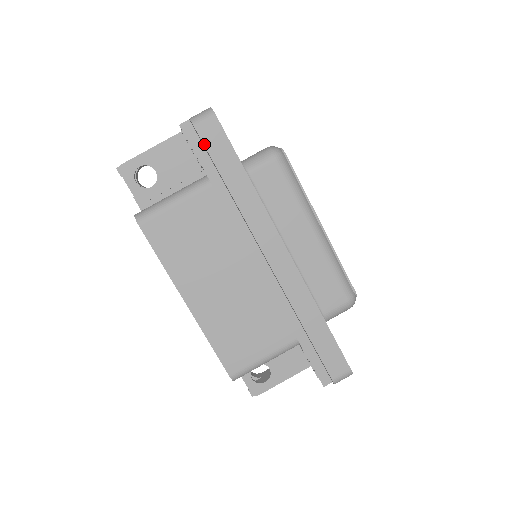
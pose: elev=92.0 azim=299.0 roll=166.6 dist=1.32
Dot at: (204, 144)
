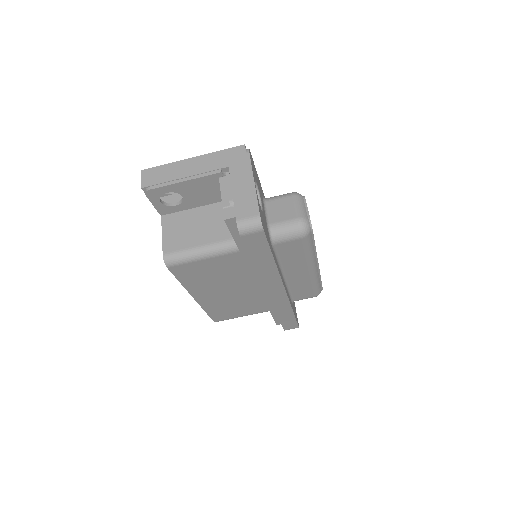
Dot at: (245, 244)
